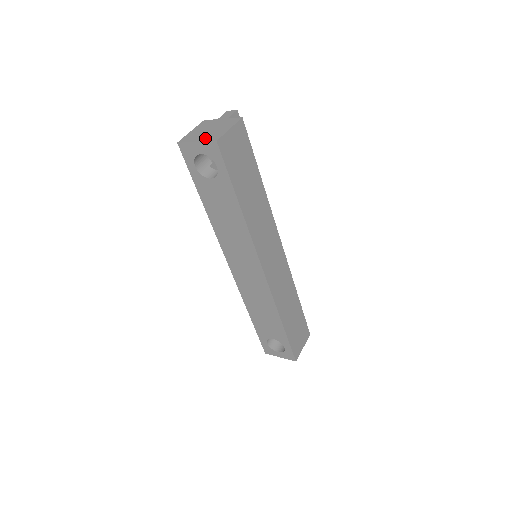
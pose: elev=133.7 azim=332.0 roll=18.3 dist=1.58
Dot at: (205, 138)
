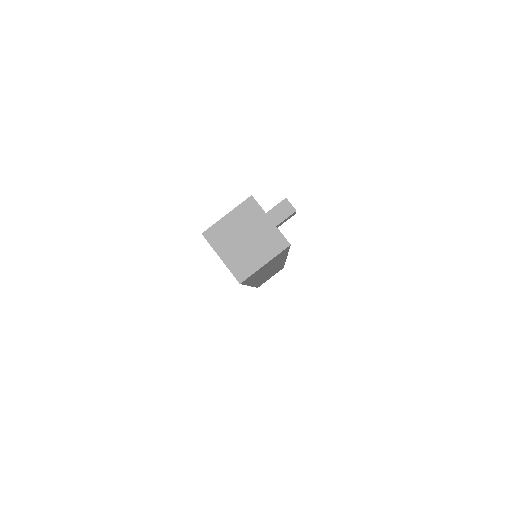
Dot at: (232, 261)
